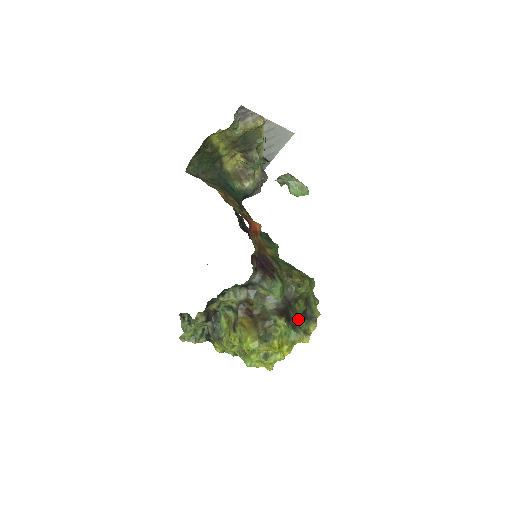
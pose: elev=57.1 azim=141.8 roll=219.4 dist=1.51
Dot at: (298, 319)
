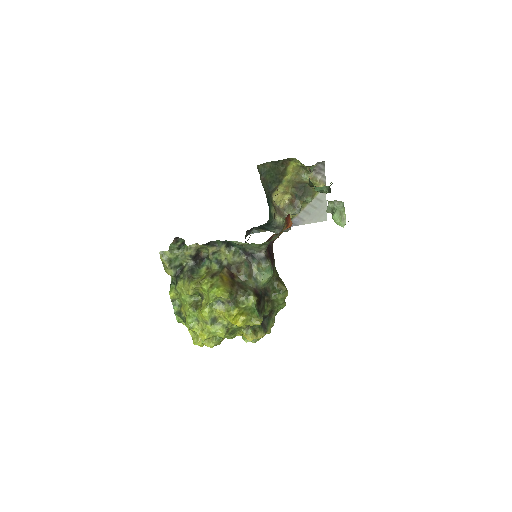
Dot at: (262, 312)
